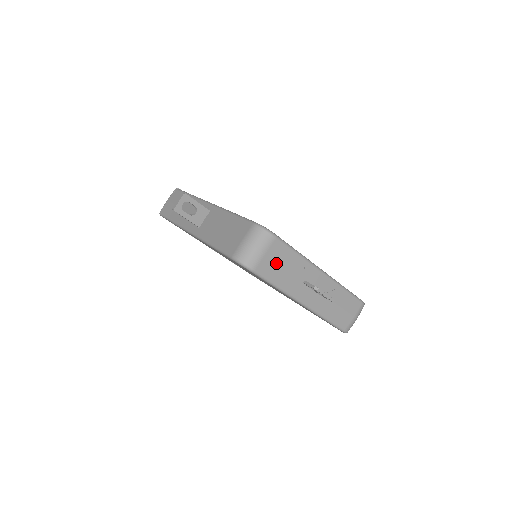
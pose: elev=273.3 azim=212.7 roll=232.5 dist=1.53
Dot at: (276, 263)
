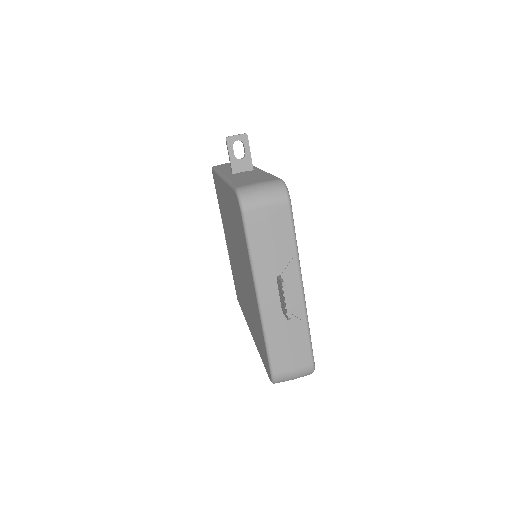
Dot at: (269, 227)
